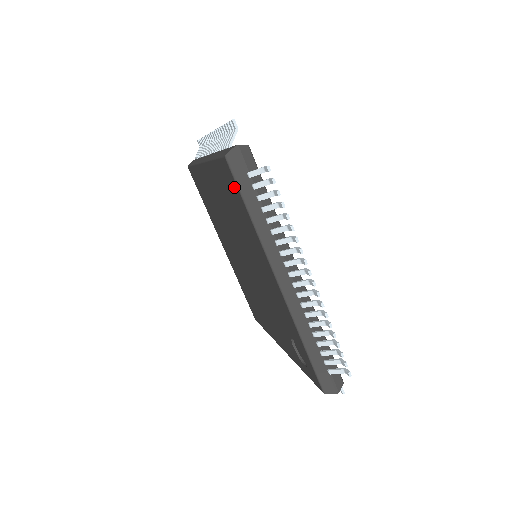
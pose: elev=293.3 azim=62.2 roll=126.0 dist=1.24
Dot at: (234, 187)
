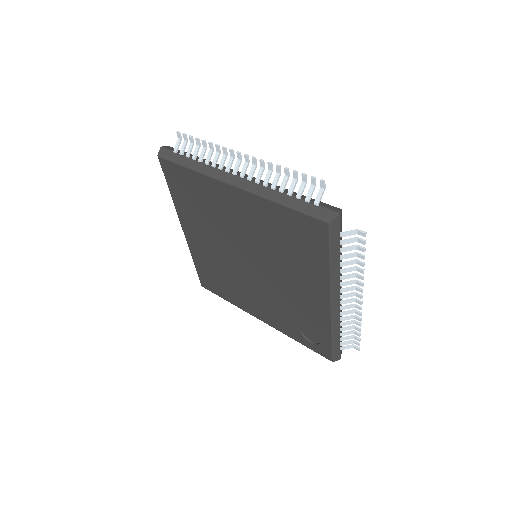
Dot at: (319, 240)
